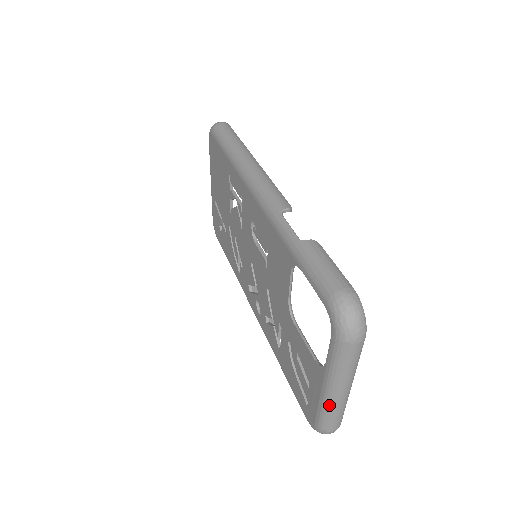
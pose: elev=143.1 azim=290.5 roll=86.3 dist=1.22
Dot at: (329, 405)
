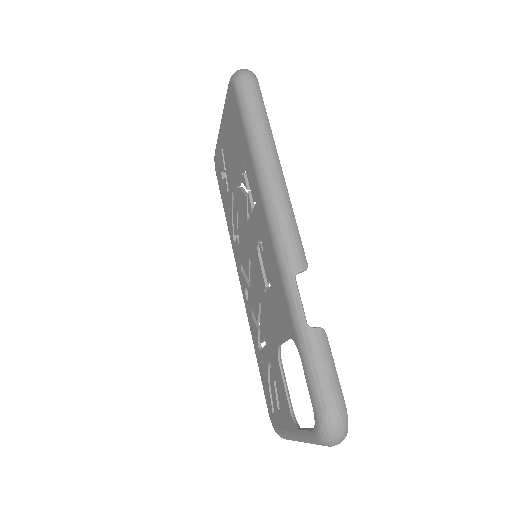
Dot at: (292, 439)
